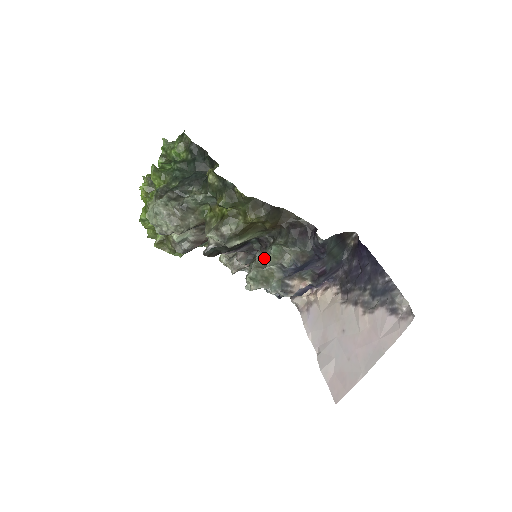
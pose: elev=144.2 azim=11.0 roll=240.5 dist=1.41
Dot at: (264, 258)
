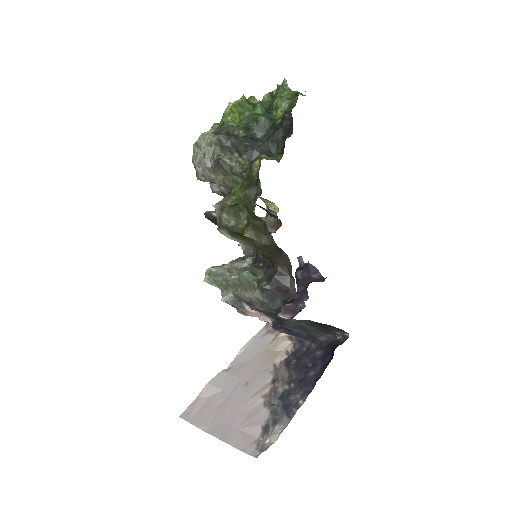
Dot at: occluded
